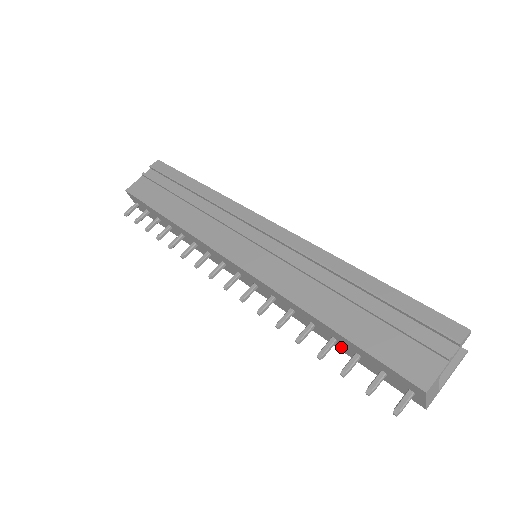
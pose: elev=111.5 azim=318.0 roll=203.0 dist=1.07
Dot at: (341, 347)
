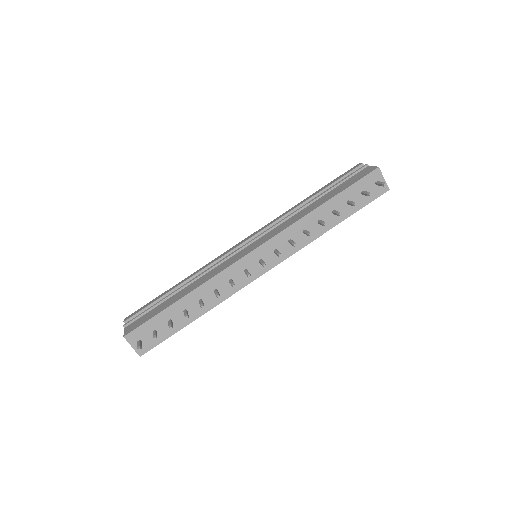
Dot at: (340, 216)
